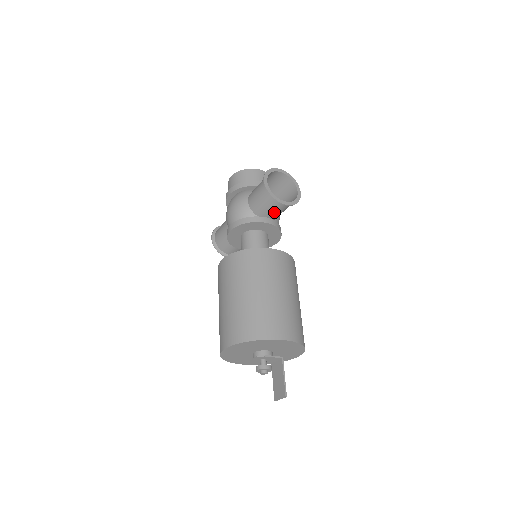
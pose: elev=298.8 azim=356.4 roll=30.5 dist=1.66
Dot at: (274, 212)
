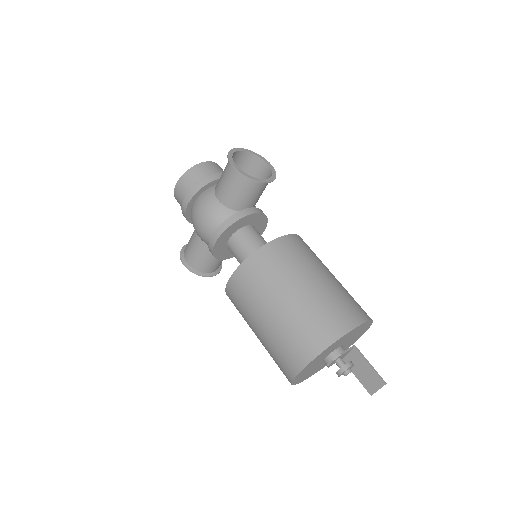
Dot at: (255, 198)
